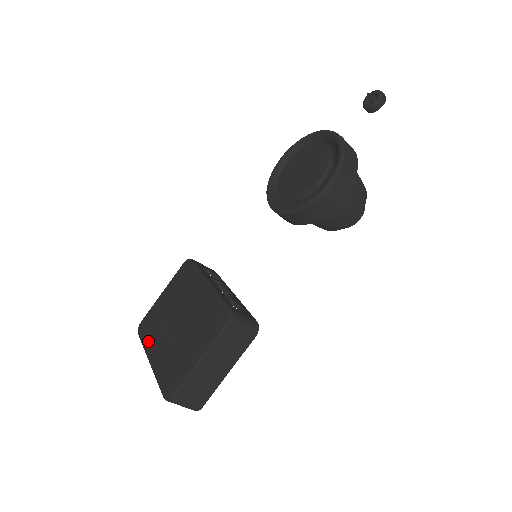
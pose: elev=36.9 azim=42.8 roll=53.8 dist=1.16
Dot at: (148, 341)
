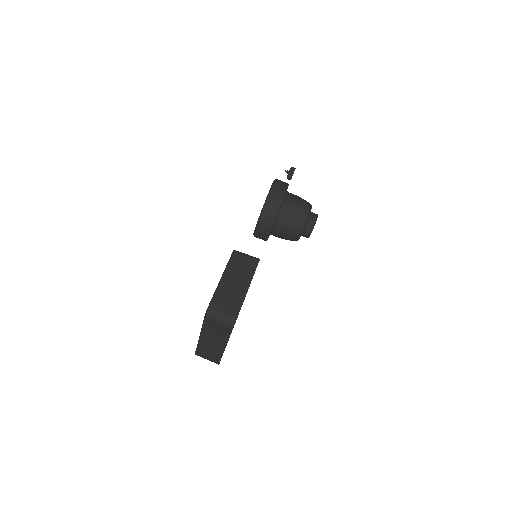
Dot at: occluded
